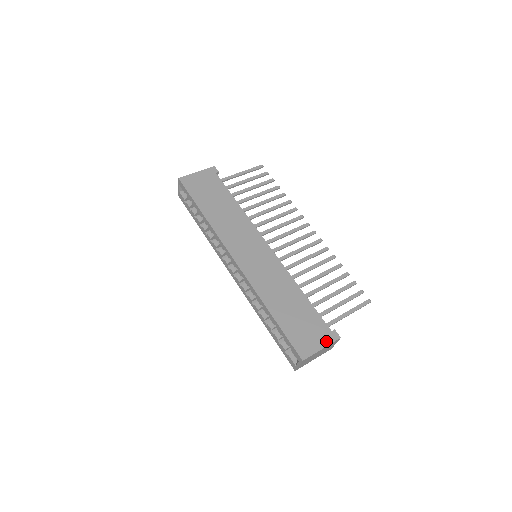
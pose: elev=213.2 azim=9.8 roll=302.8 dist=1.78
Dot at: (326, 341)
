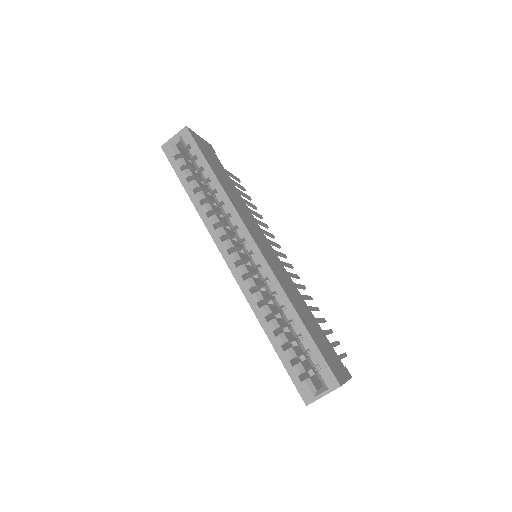
Dot at: (346, 374)
